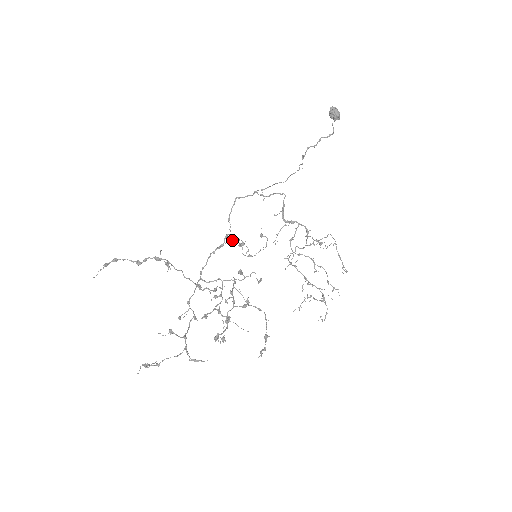
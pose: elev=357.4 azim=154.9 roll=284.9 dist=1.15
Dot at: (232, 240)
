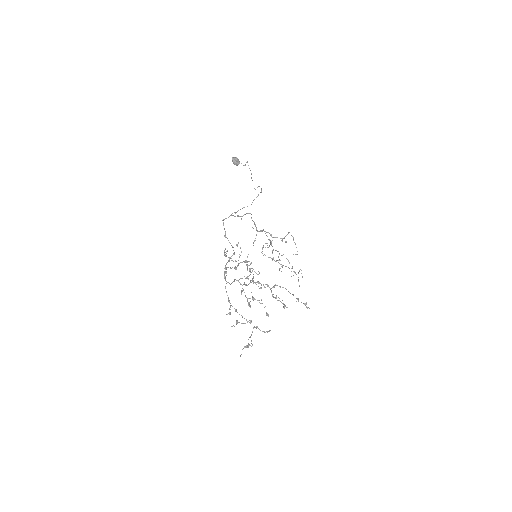
Dot at: (225, 252)
